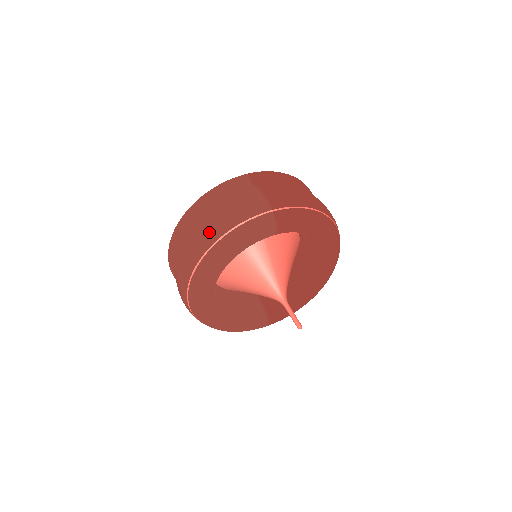
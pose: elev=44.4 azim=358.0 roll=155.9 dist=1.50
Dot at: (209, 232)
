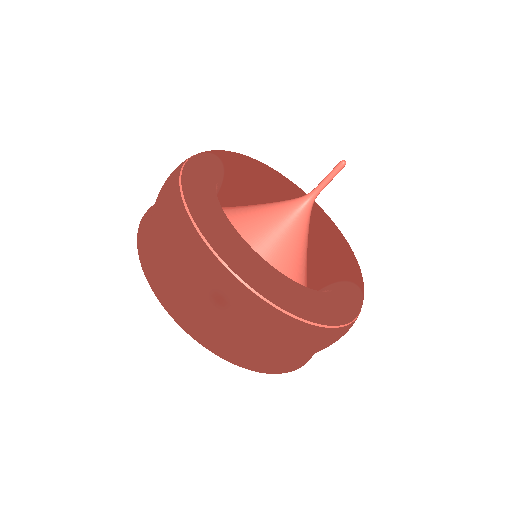
Dot at: (167, 200)
